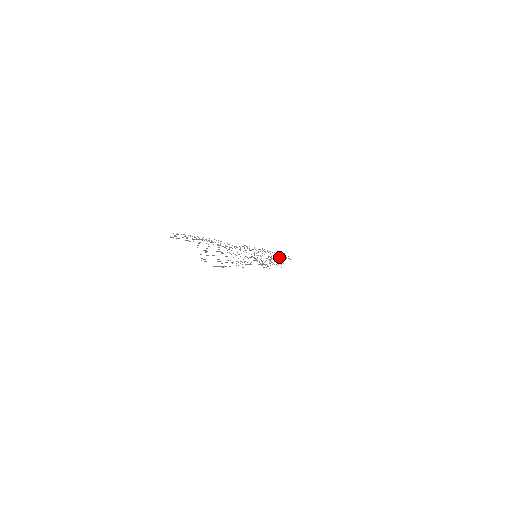
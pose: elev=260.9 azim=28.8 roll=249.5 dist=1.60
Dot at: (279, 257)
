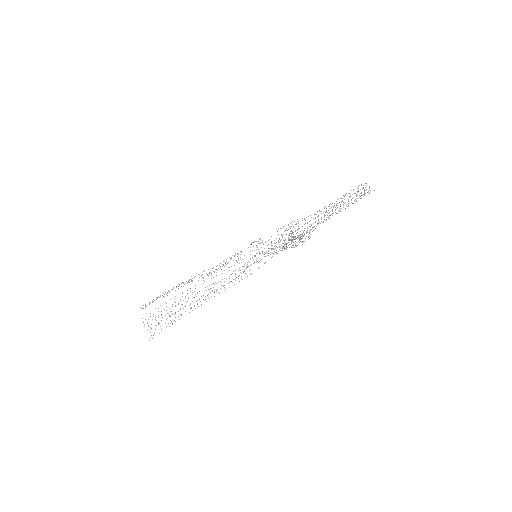
Dot at: occluded
